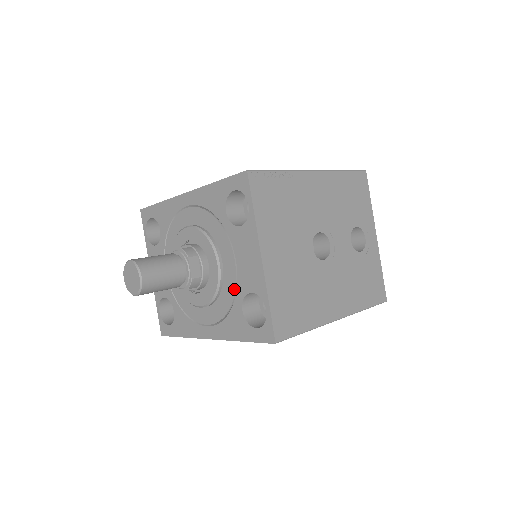
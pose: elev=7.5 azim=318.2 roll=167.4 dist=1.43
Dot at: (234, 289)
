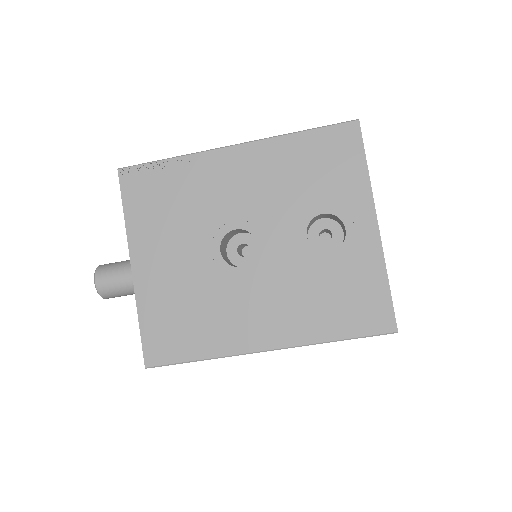
Dot at: occluded
